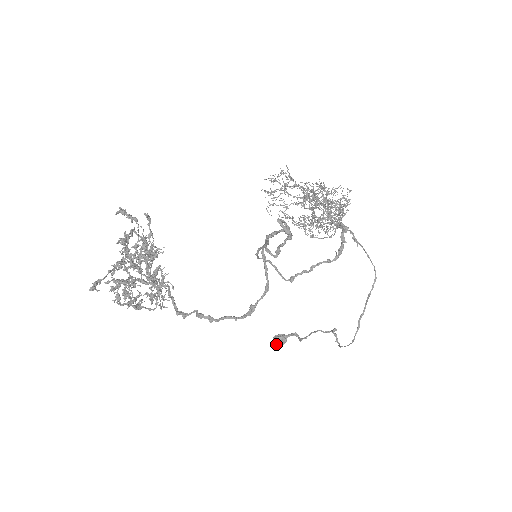
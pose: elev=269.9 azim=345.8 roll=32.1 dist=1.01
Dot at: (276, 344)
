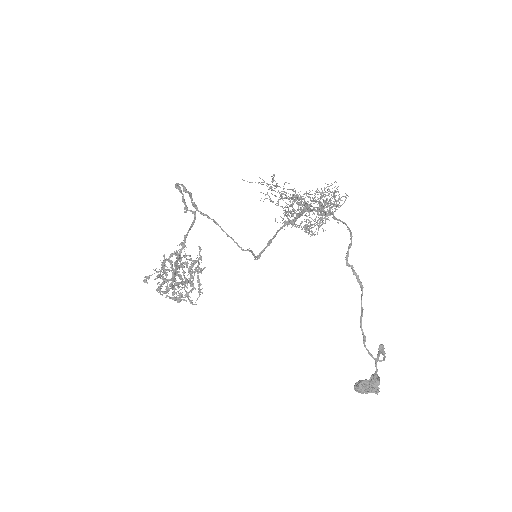
Dot at: (357, 390)
